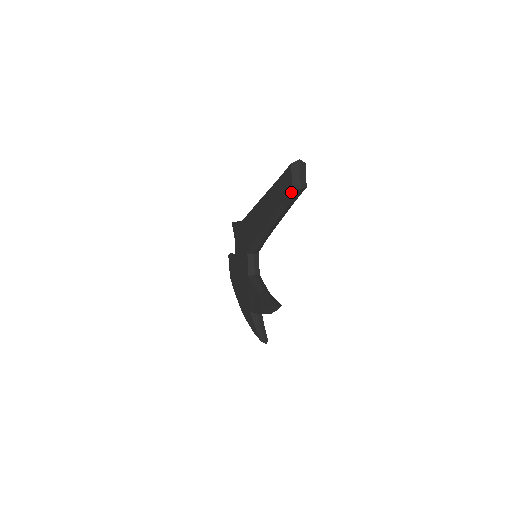
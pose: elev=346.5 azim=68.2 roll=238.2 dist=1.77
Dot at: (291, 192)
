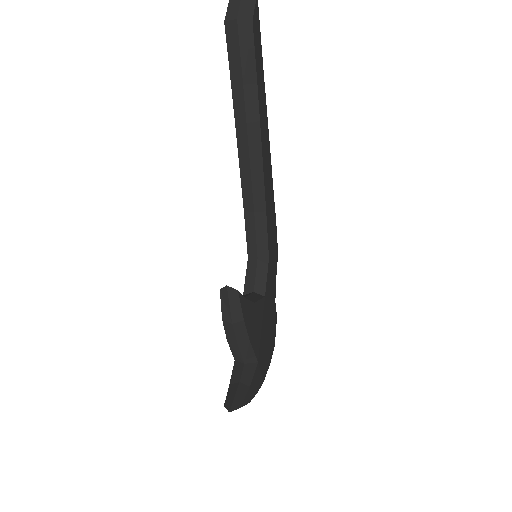
Dot at: (229, 38)
